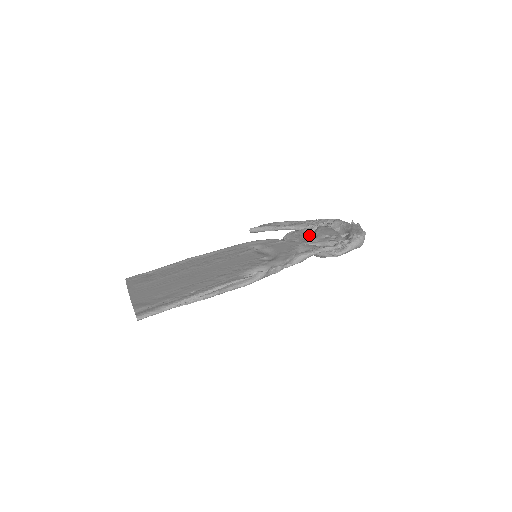
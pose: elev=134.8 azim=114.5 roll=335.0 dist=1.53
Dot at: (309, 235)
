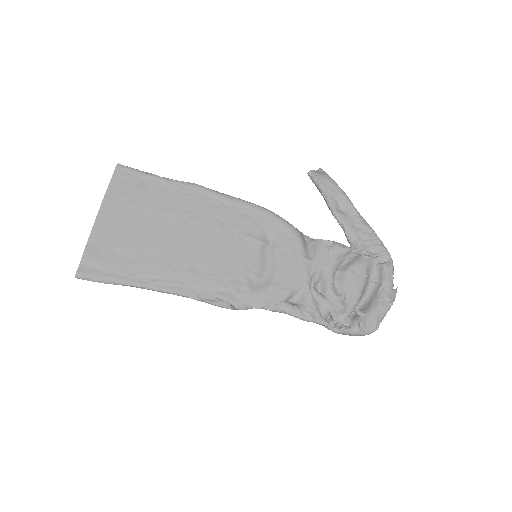
Dot at: (333, 272)
